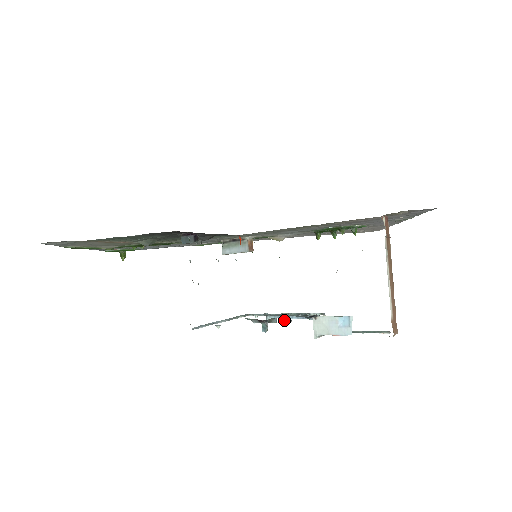
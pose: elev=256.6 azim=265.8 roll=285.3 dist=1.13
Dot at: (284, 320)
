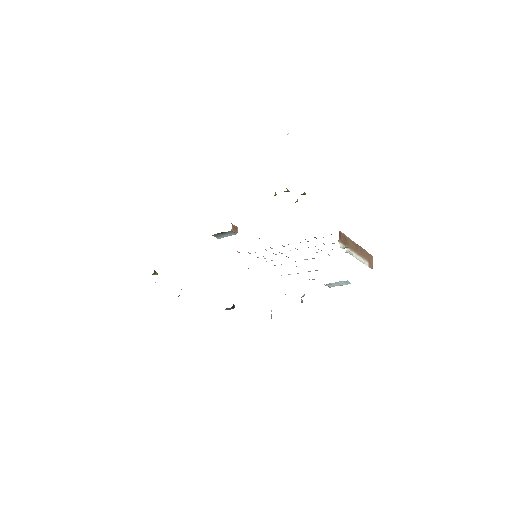
Dot at: occluded
